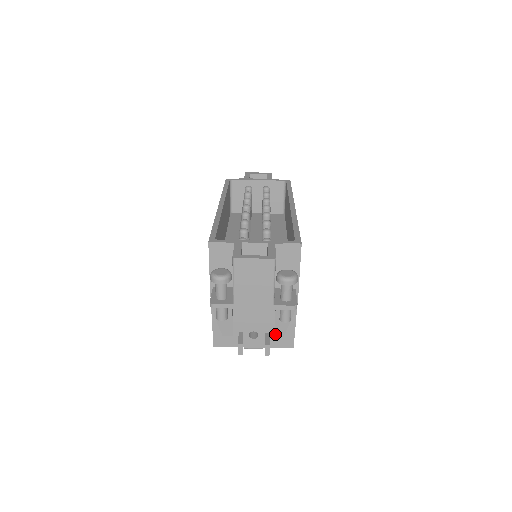
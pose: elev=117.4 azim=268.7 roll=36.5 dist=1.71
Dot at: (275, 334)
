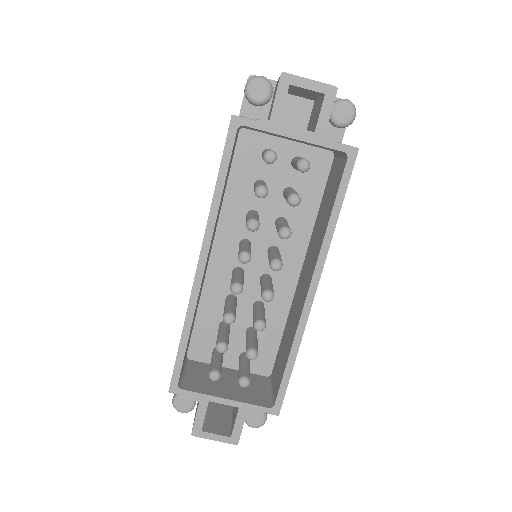
Dot at: occluded
